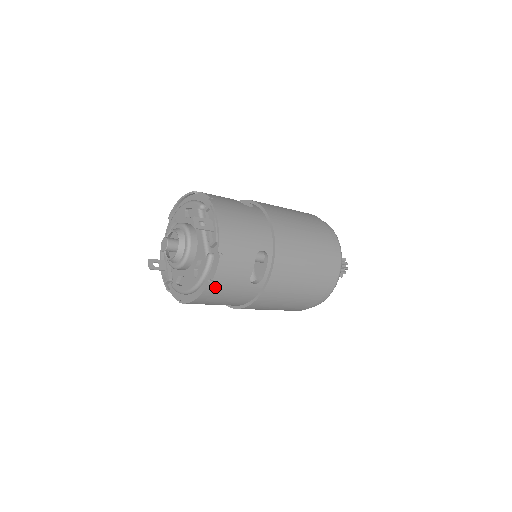
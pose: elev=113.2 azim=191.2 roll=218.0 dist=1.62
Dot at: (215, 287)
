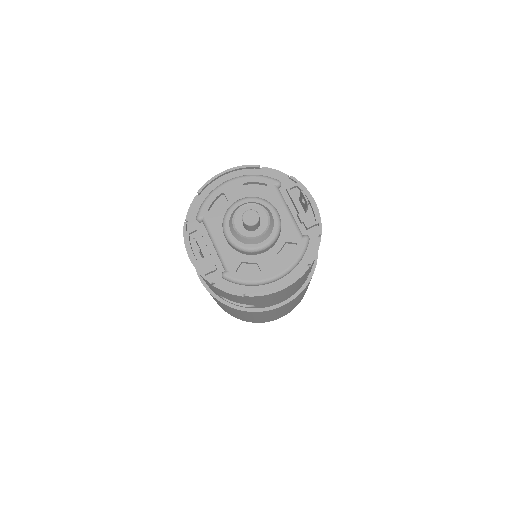
Dot at: (304, 275)
